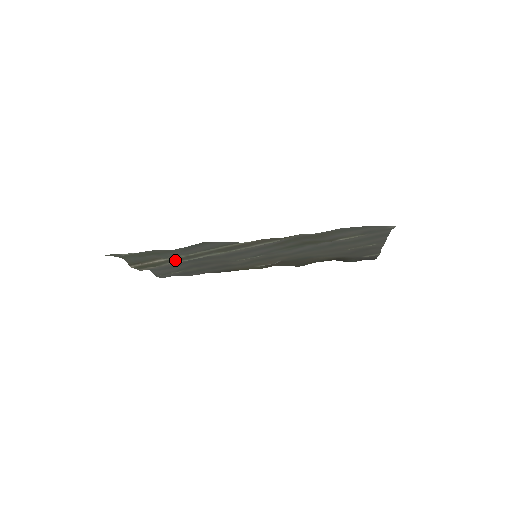
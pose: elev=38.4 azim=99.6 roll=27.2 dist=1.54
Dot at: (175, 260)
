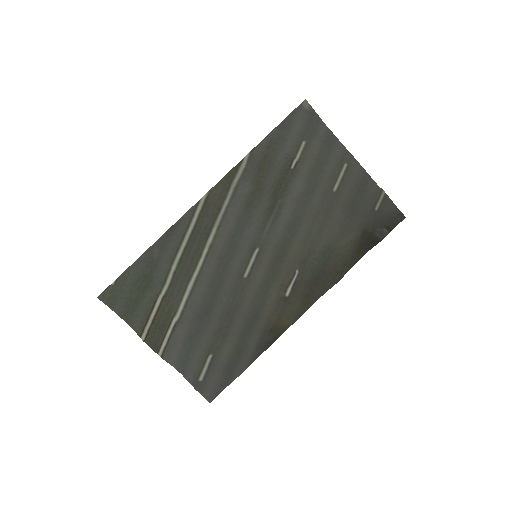
Dot at: (176, 296)
